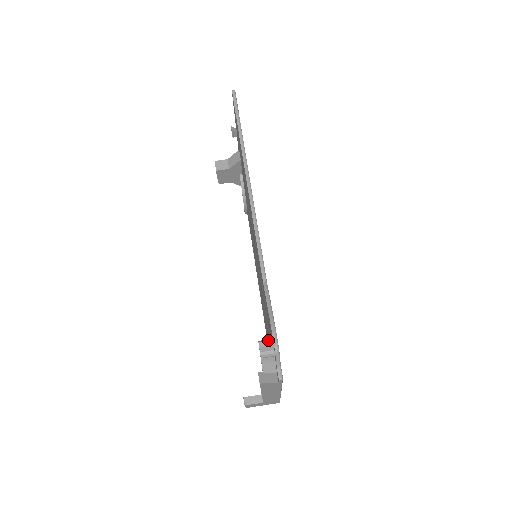
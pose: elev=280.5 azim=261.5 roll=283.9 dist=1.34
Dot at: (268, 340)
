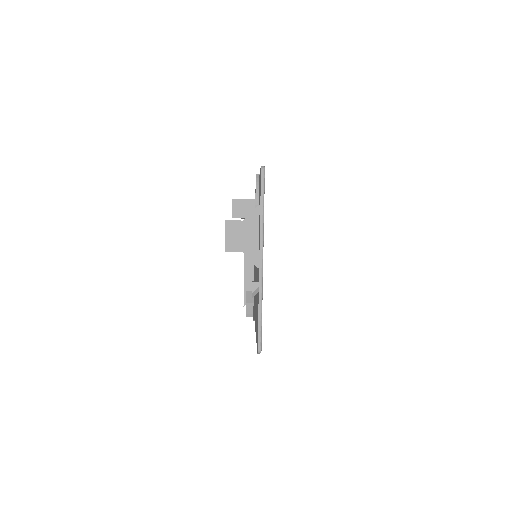
Dot at: (251, 316)
